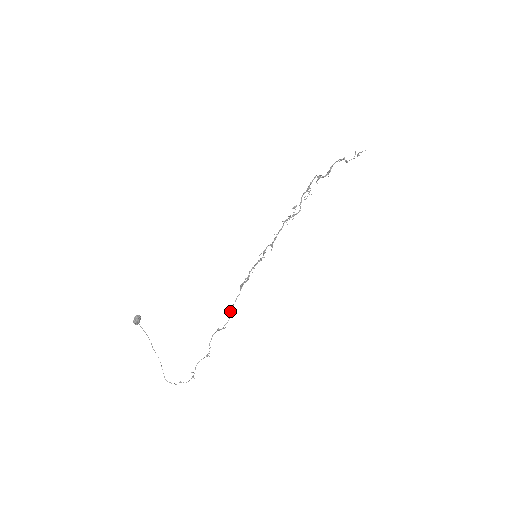
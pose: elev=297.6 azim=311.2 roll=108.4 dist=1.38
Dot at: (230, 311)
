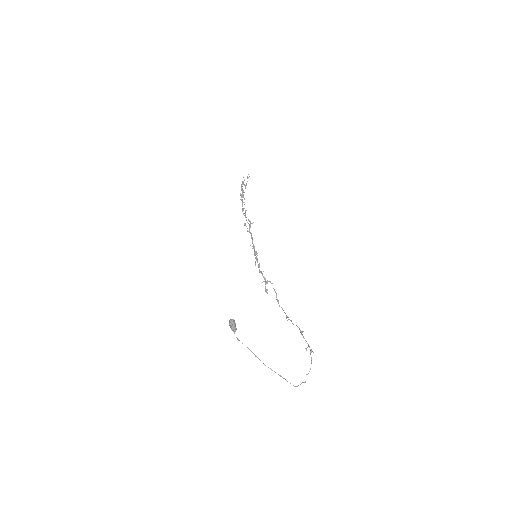
Dot at: occluded
